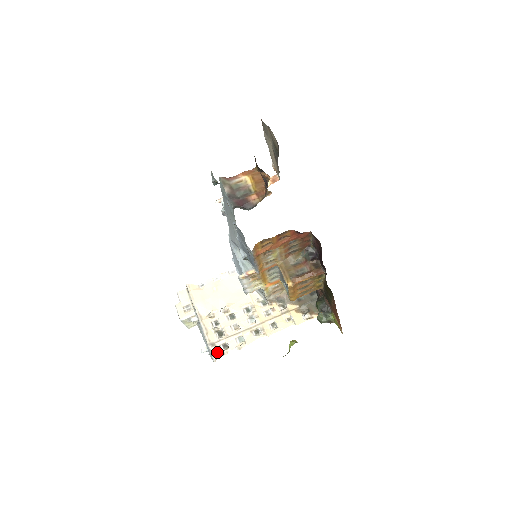
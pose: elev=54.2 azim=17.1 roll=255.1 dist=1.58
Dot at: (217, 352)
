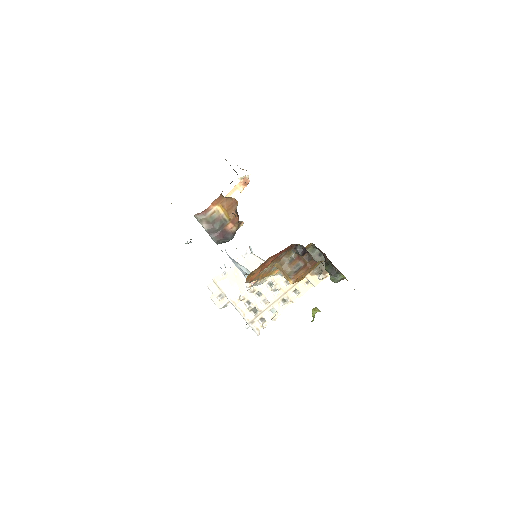
Dot at: (258, 327)
